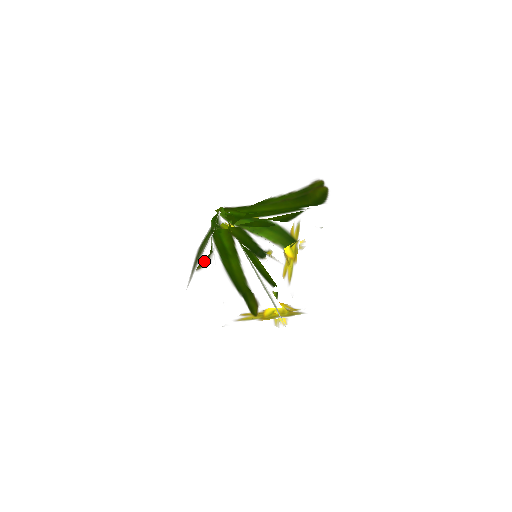
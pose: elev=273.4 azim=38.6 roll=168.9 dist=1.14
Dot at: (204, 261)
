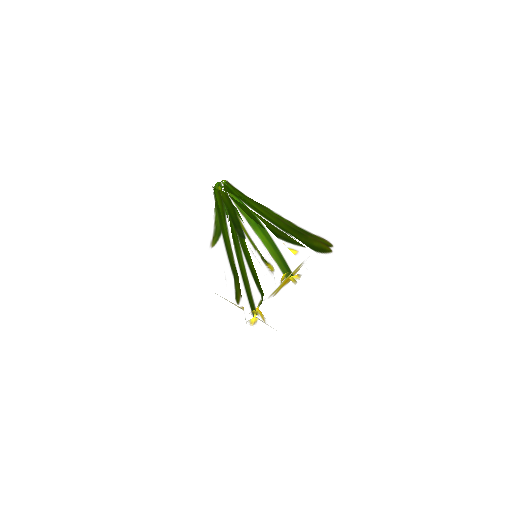
Dot at: occluded
